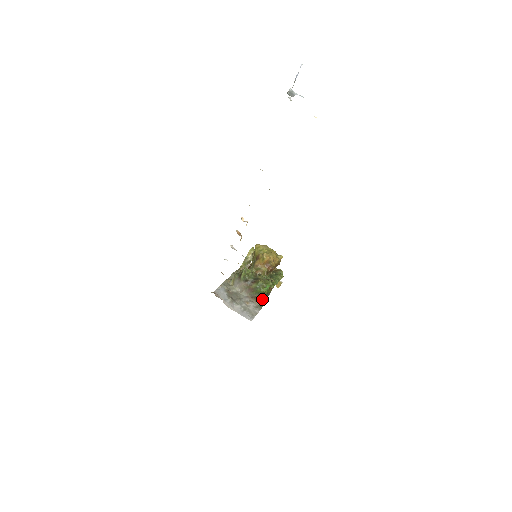
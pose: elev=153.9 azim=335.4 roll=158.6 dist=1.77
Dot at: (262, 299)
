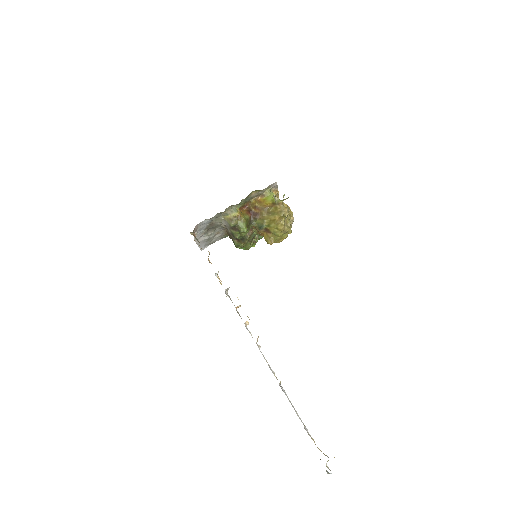
Dot at: occluded
